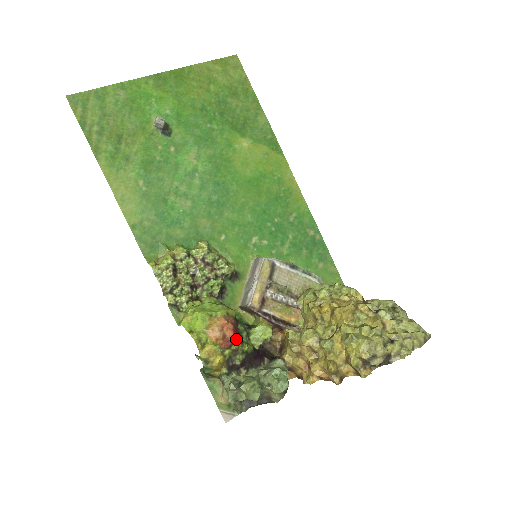
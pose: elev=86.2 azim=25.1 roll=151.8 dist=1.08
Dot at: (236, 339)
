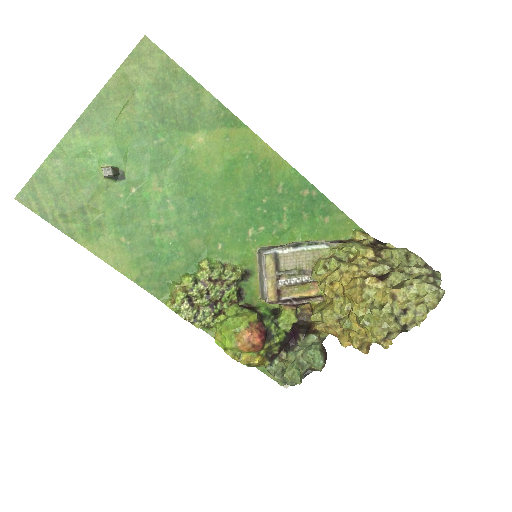
Dot at: (266, 338)
